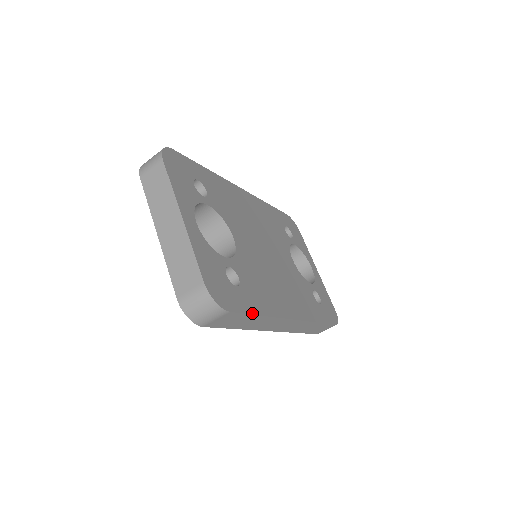
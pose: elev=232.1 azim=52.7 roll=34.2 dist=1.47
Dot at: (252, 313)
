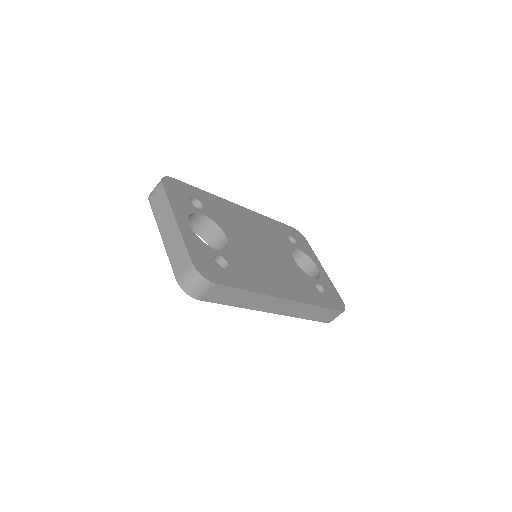
Dot at: (239, 288)
